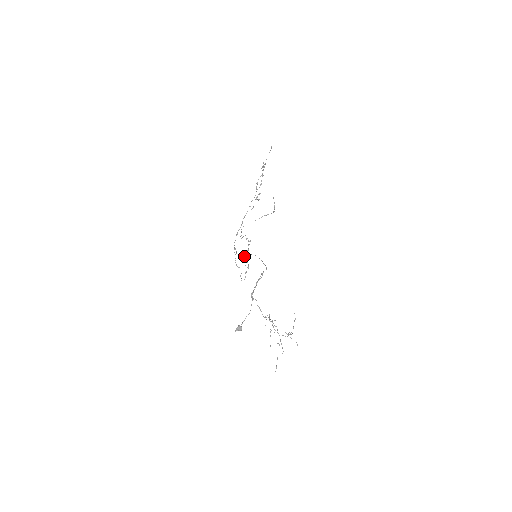
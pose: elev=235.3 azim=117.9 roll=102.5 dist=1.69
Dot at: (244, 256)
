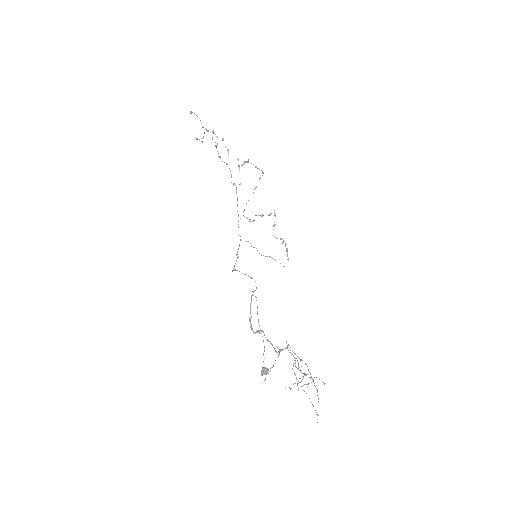
Dot at: (273, 235)
